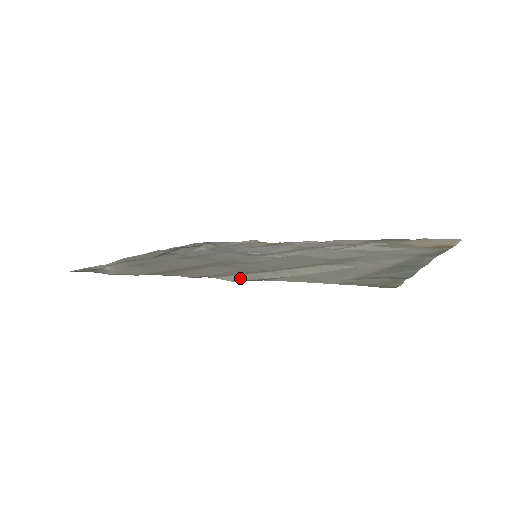
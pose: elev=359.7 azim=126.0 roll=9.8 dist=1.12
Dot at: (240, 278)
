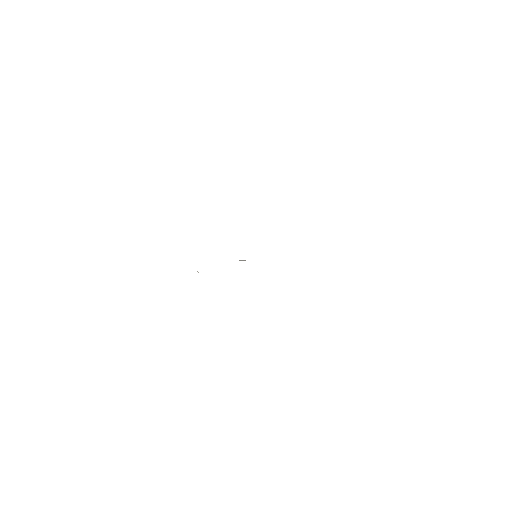
Dot at: occluded
